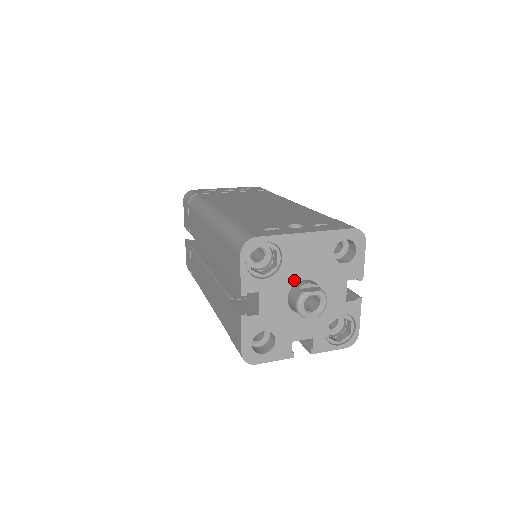
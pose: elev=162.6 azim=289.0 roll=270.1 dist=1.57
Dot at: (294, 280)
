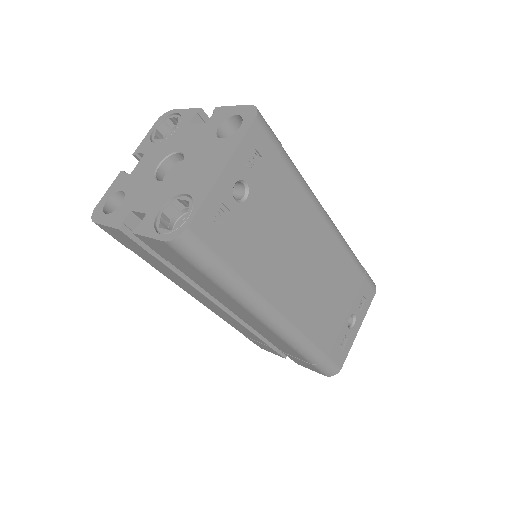
Dot at: occluded
